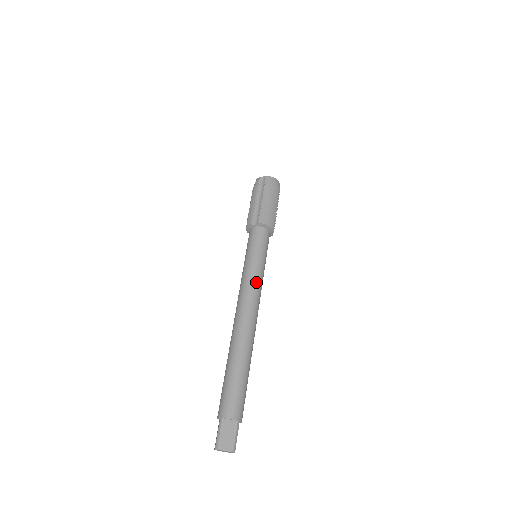
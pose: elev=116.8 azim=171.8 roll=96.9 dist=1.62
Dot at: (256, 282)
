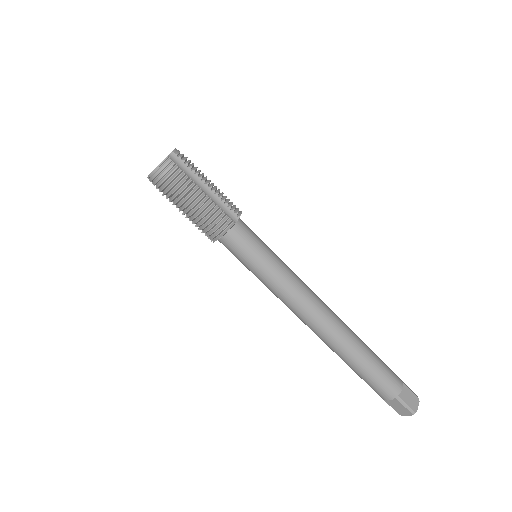
Dot at: (284, 295)
